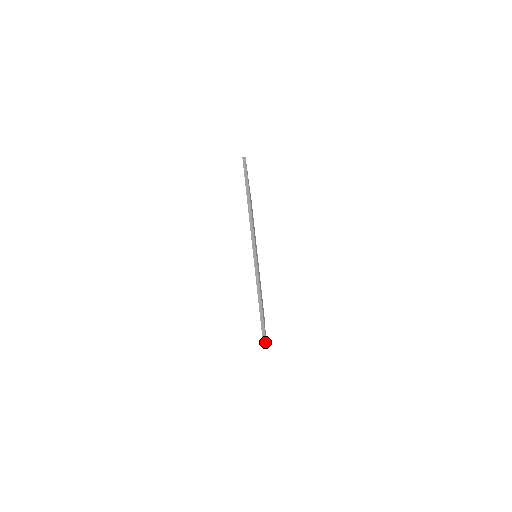
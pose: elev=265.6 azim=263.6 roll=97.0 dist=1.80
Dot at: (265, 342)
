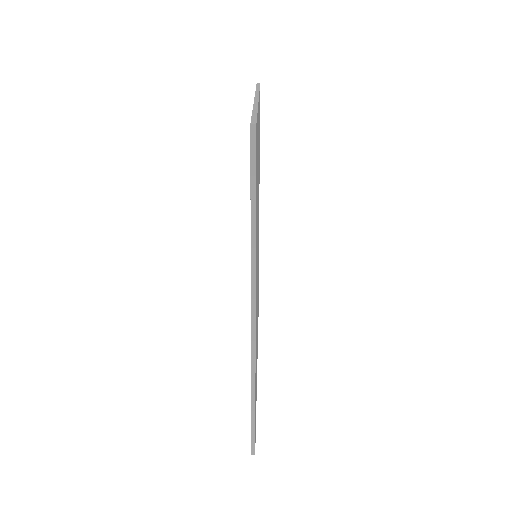
Dot at: (255, 123)
